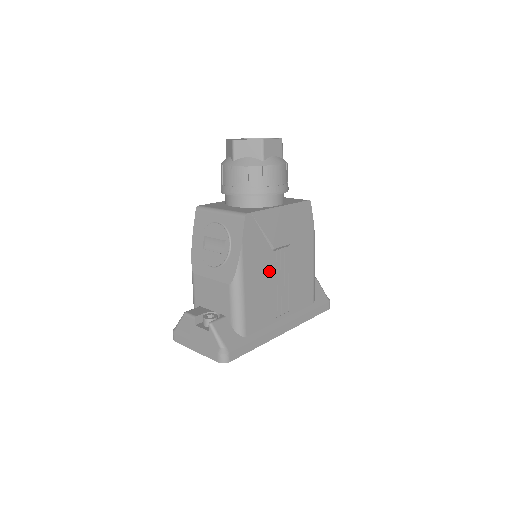
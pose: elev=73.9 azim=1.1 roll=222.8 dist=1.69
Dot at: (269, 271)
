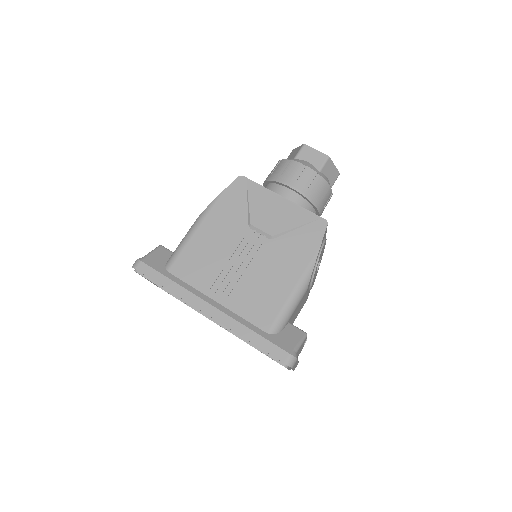
Dot at: (233, 240)
